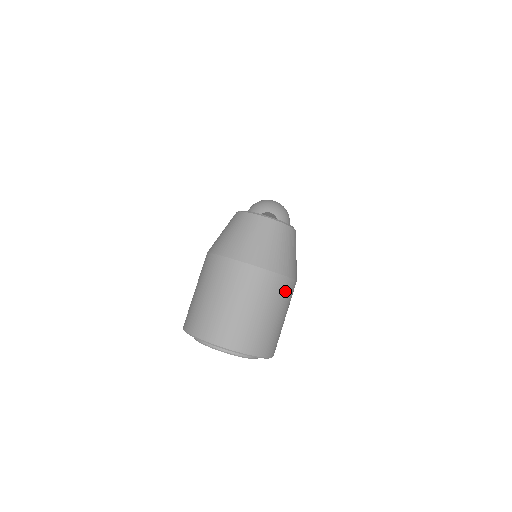
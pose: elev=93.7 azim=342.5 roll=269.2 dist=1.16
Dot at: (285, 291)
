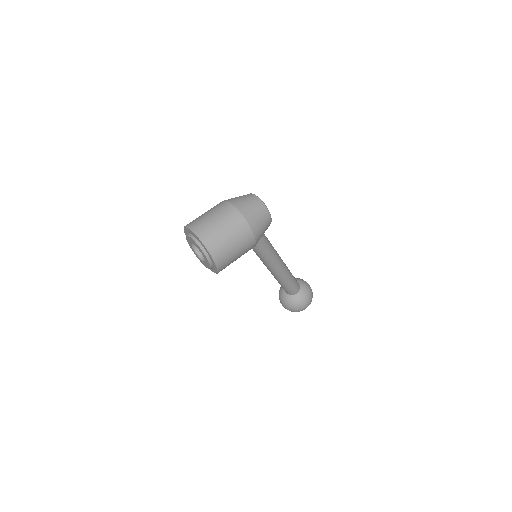
Dot at: (242, 229)
